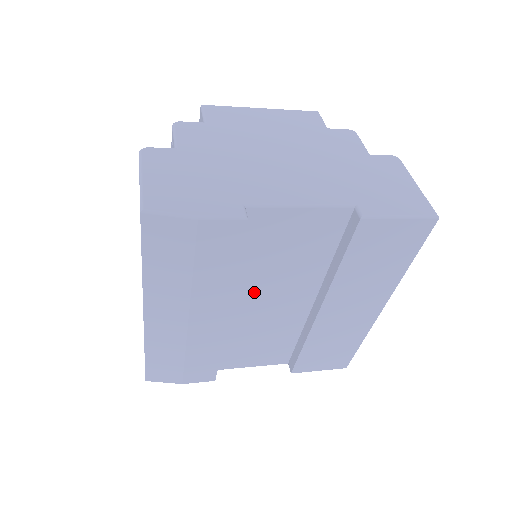
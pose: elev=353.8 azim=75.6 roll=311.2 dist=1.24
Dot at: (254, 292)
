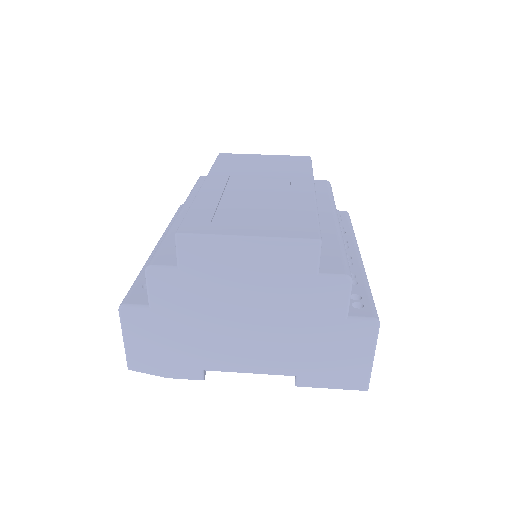
Dot at: occluded
